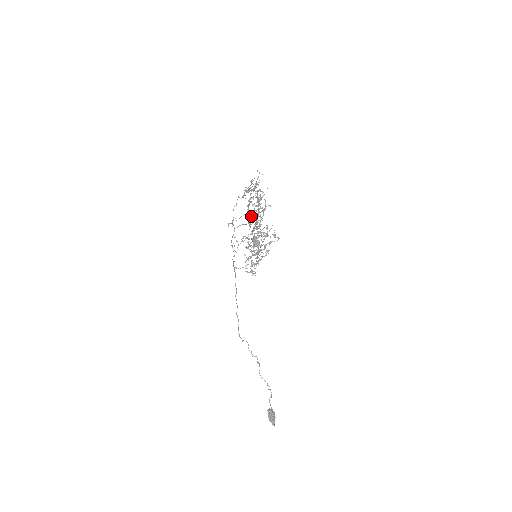
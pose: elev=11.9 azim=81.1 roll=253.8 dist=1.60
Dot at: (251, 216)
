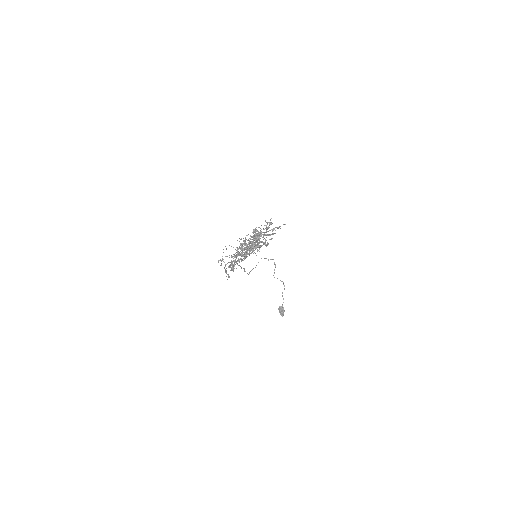
Dot at: occluded
